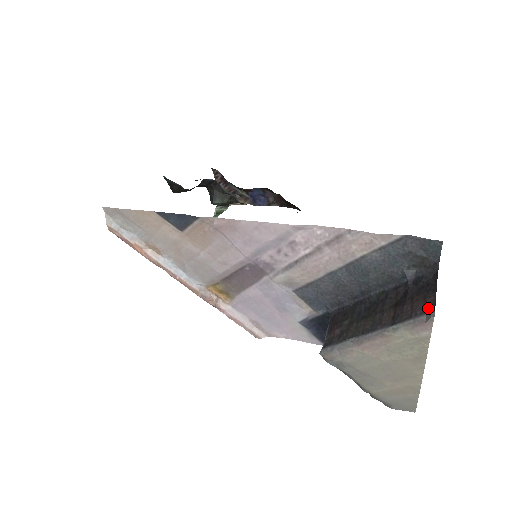
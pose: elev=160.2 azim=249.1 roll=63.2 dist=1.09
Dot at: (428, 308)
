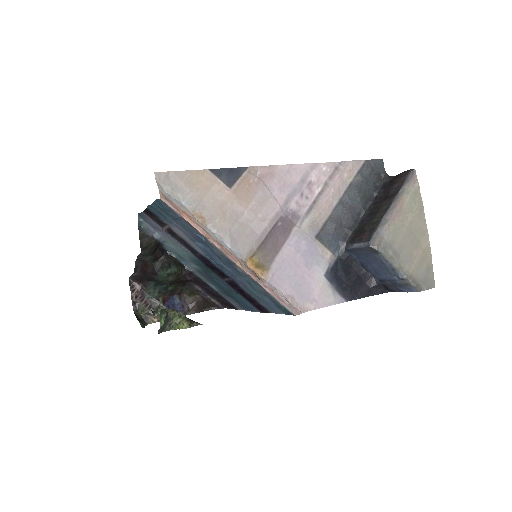
Dot at: (407, 173)
